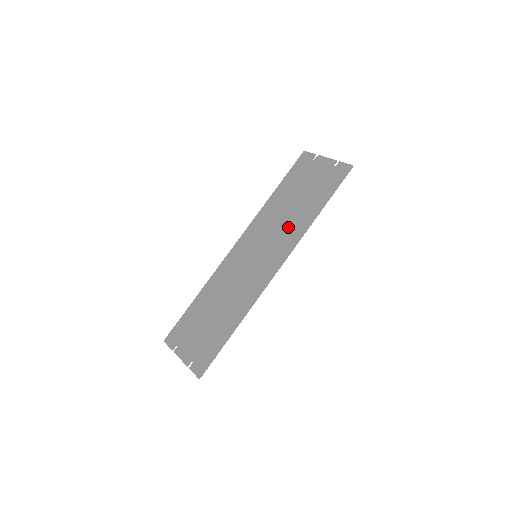
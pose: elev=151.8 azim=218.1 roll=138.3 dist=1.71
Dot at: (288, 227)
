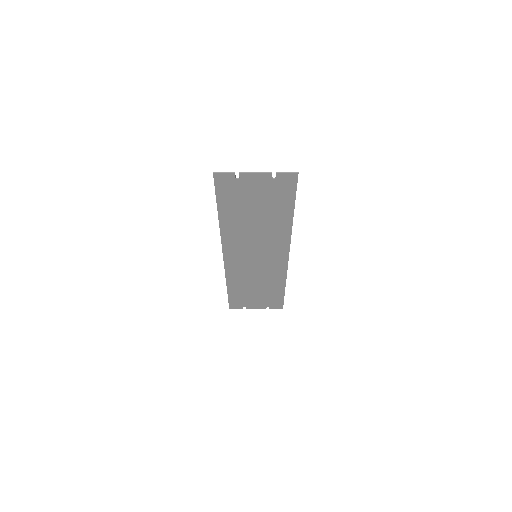
Dot at: (270, 234)
